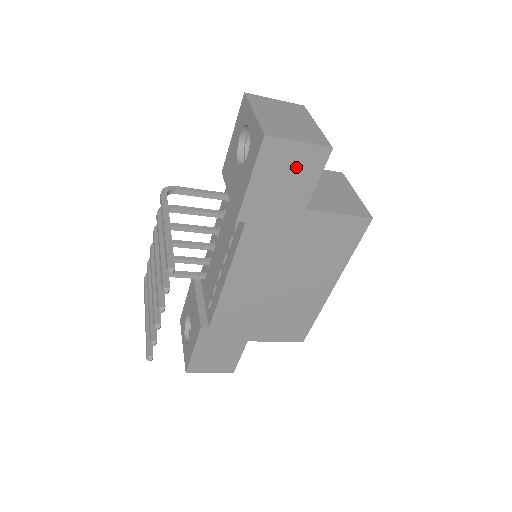
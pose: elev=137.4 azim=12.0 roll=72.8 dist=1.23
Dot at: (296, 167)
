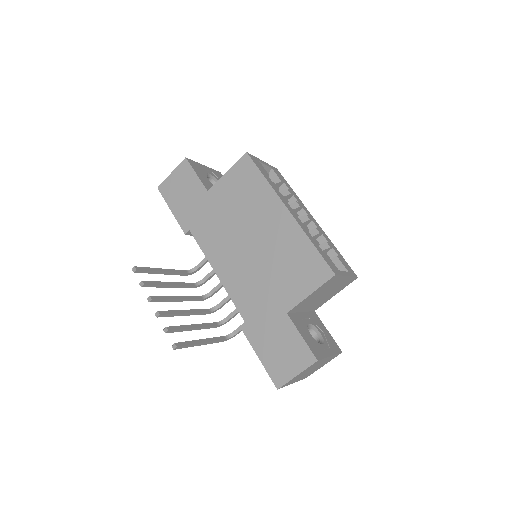
Dot at: (181, 182)
